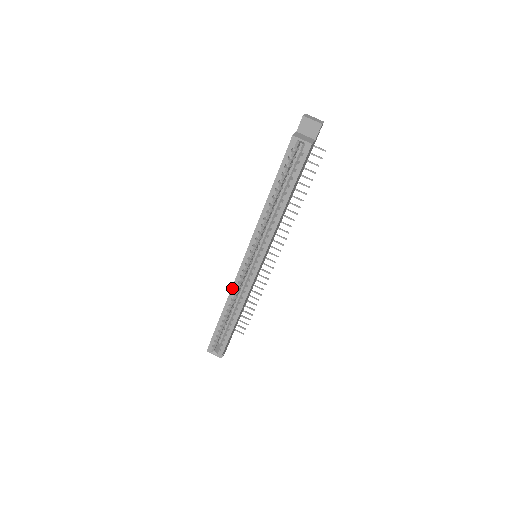
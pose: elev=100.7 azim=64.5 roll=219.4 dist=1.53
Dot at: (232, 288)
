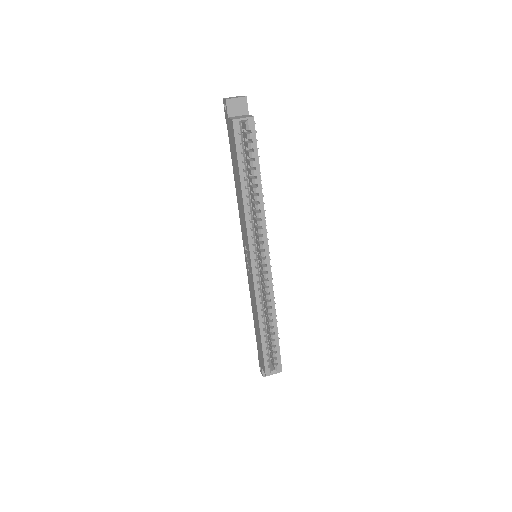
Dot at: (256, 299)
